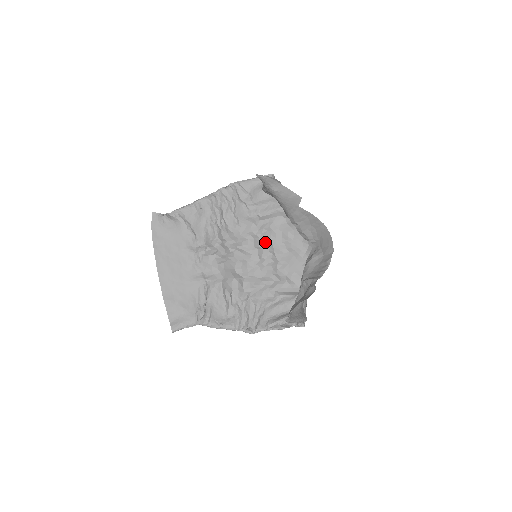
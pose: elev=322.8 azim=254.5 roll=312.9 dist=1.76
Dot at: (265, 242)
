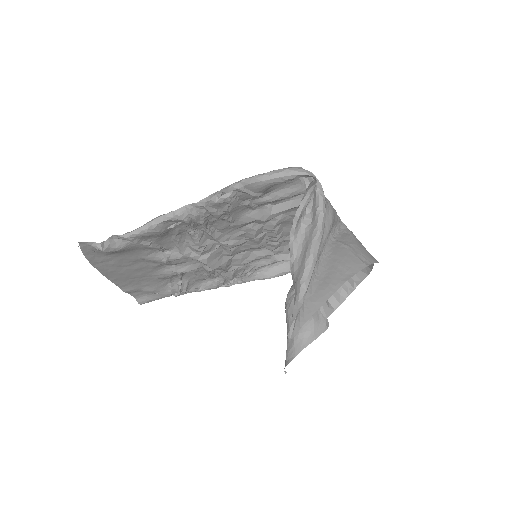
Dot at: (272, 230)
